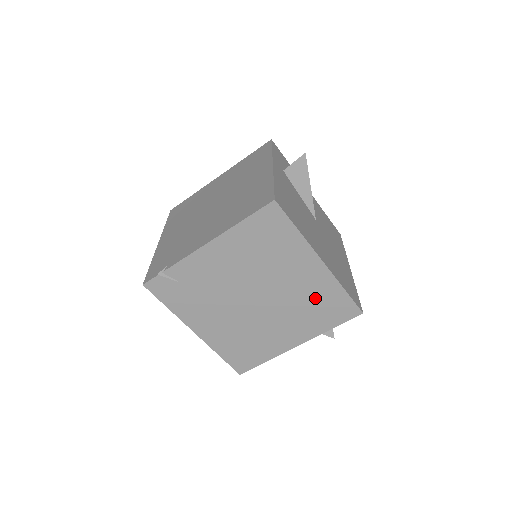
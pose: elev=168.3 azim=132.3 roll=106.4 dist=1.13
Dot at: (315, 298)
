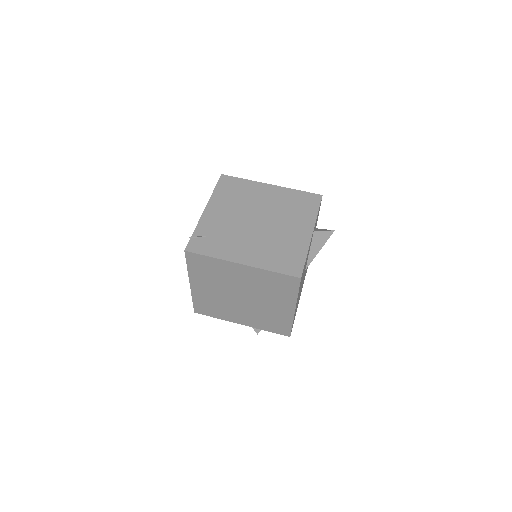
Dot at: (289, 202)
